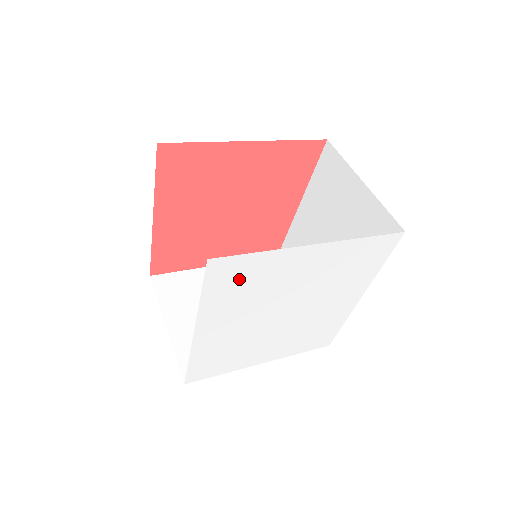
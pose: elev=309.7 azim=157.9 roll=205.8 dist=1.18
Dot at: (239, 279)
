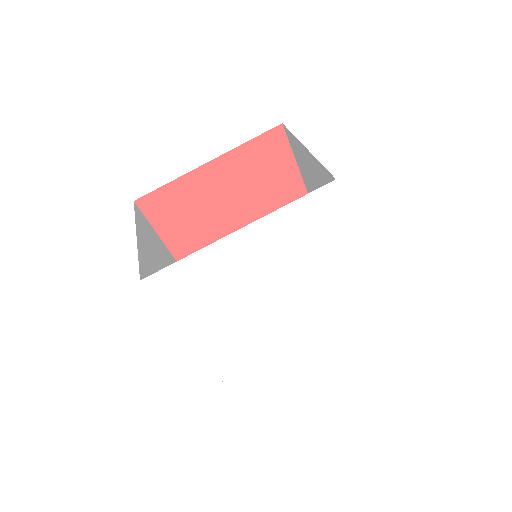
Dot at: (315, 223)
